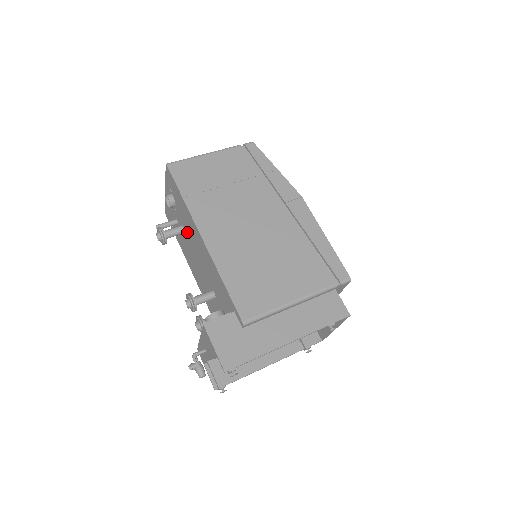
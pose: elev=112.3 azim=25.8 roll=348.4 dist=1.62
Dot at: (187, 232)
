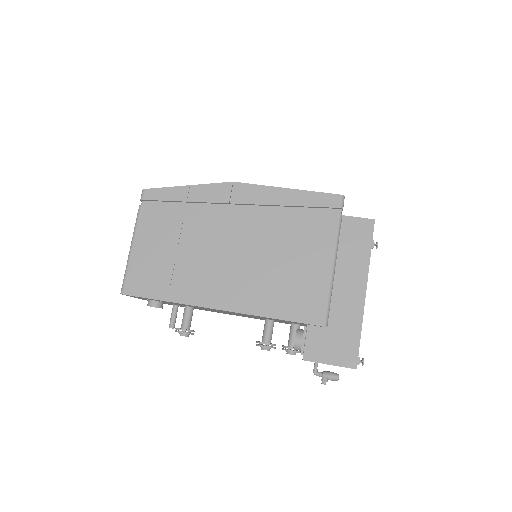
Dot at: occluded
